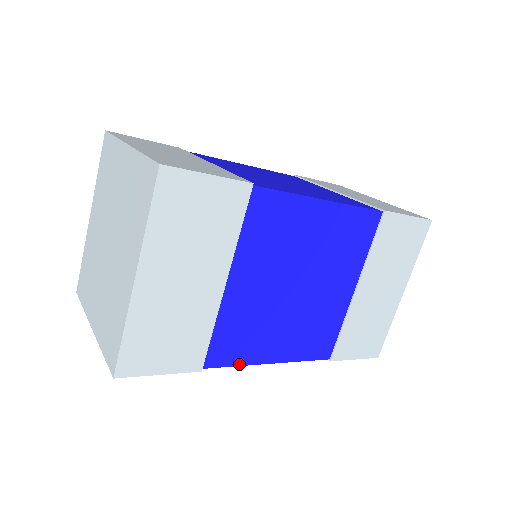
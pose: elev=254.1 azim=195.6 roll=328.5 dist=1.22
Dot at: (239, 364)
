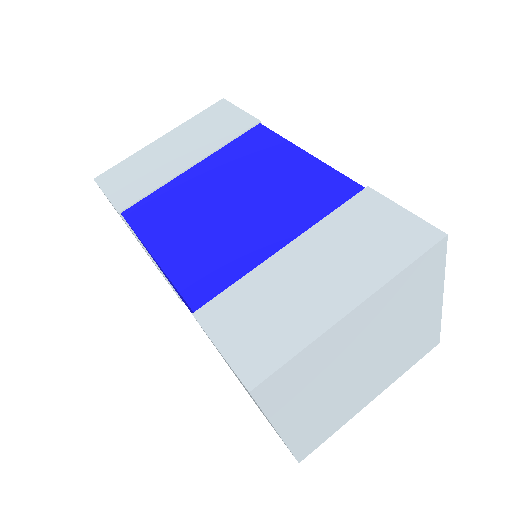
Dot at: (138, 233)
